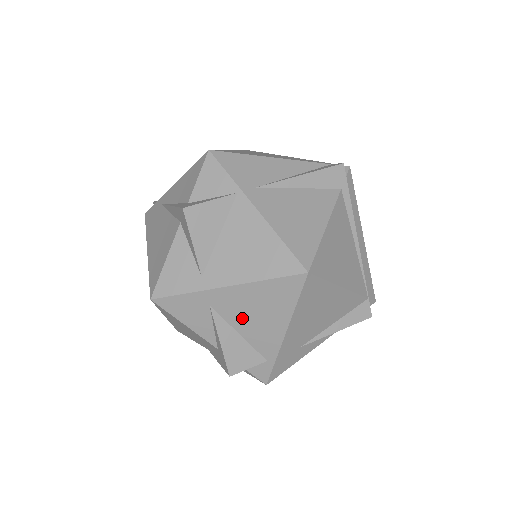
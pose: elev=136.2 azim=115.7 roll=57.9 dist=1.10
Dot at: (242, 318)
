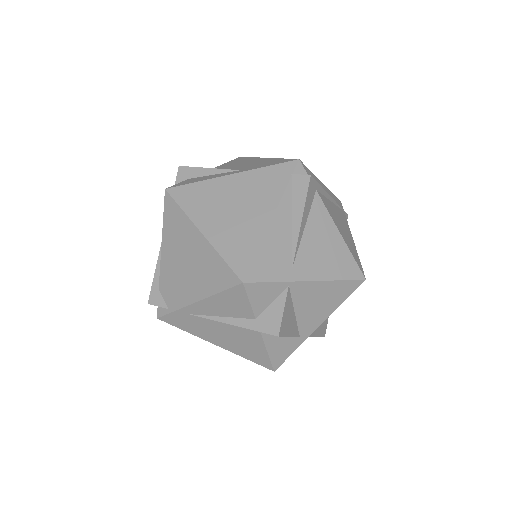
Dot at: occluded
